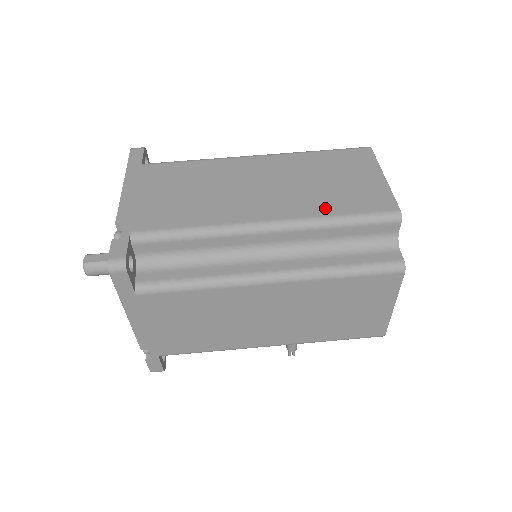
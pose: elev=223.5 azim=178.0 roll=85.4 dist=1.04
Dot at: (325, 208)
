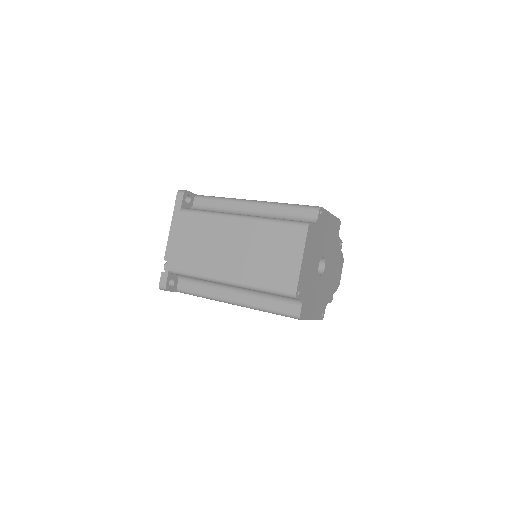
Dot at: (258, 279)
